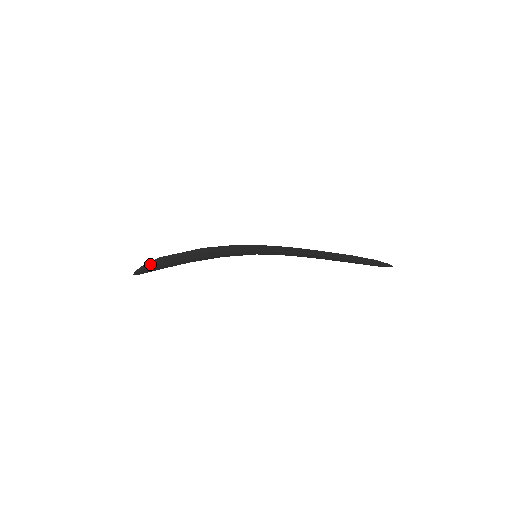
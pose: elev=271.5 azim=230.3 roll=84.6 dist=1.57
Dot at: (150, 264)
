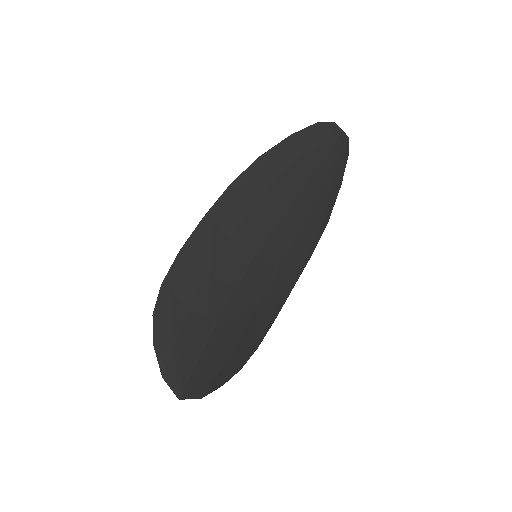
Dot at: (159, 342)
